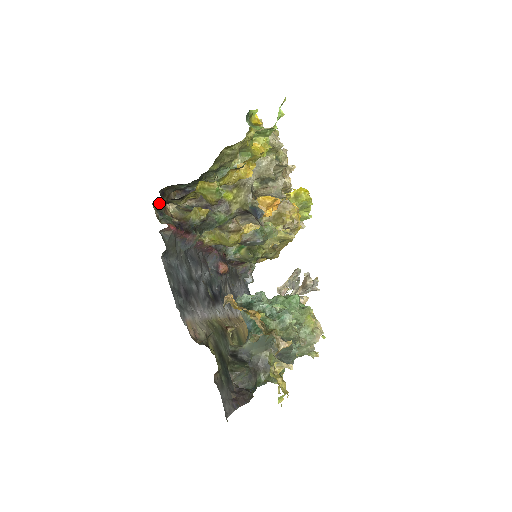
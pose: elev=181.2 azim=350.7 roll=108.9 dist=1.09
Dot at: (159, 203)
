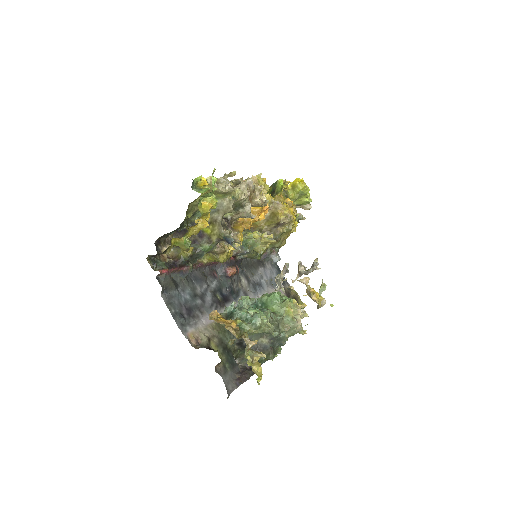
Dot at: (152, 256)
